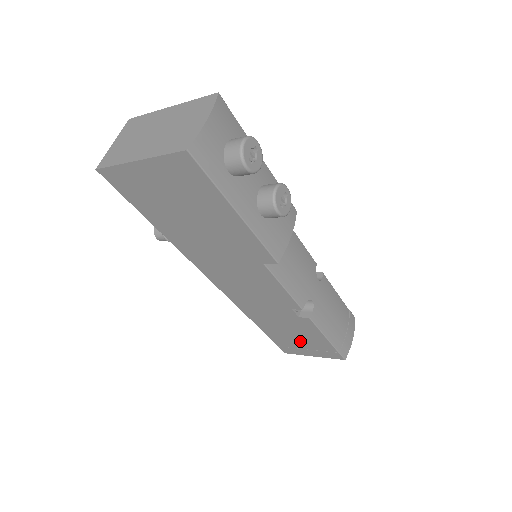
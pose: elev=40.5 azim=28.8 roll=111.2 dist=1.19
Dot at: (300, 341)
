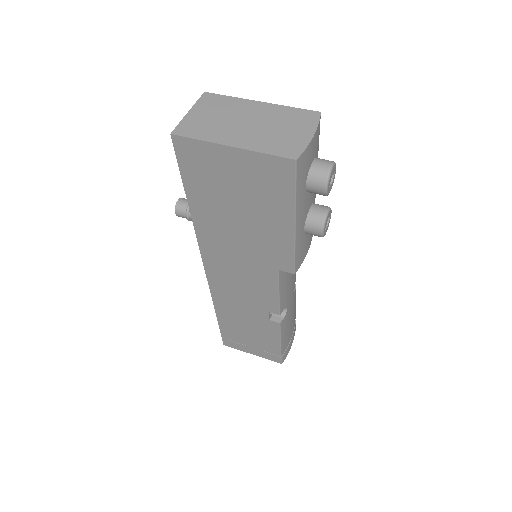
Dot at: (250, 339)
